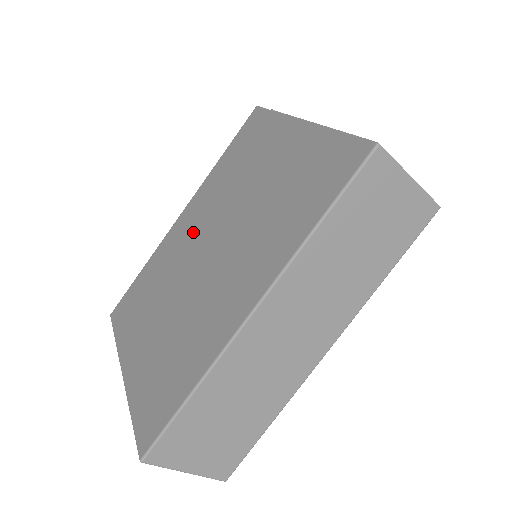
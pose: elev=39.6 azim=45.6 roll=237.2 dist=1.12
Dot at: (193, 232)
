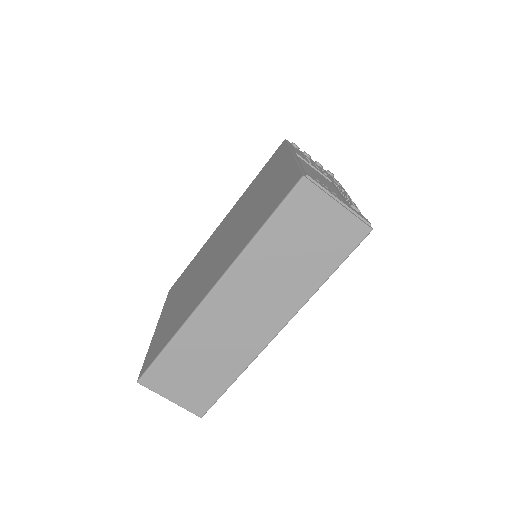
Dot at: (220, 234)
